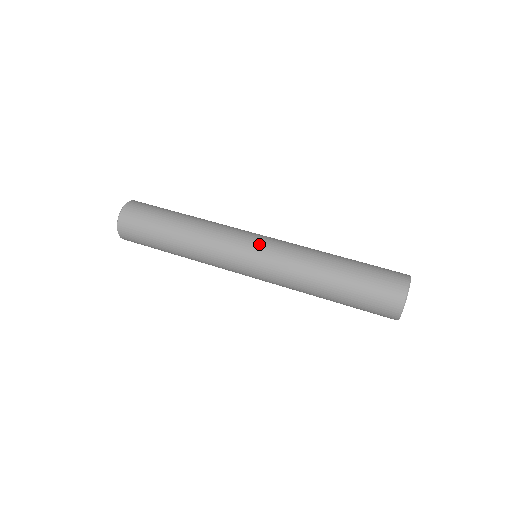
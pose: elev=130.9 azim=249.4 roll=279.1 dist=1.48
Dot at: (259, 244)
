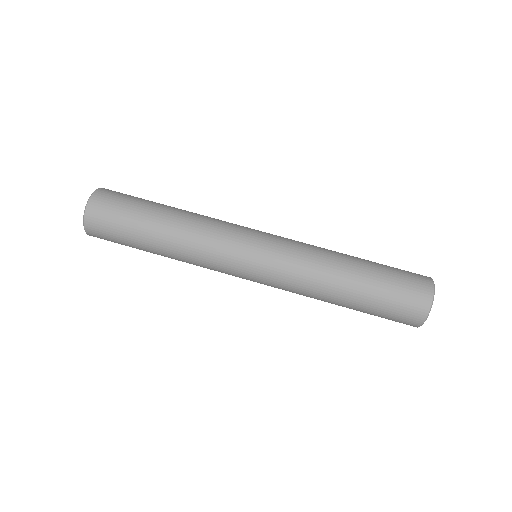
Dot at: (261, 250)
